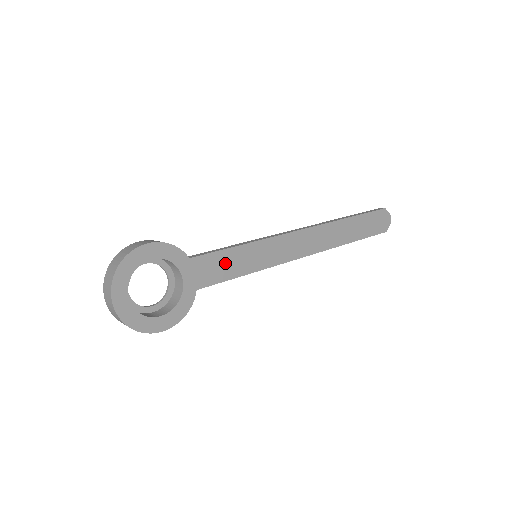
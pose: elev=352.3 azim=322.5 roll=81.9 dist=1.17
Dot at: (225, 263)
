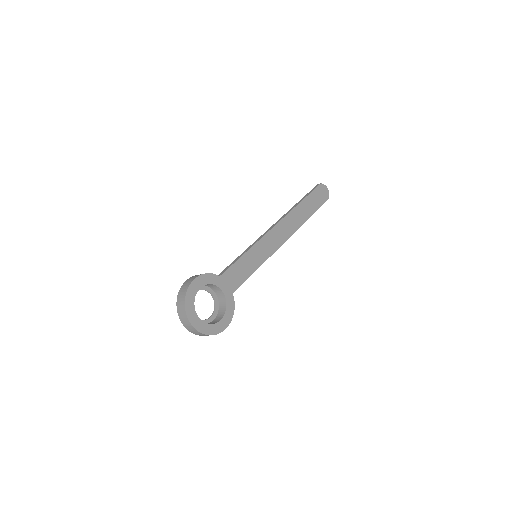
Dot at: (240, 270)
